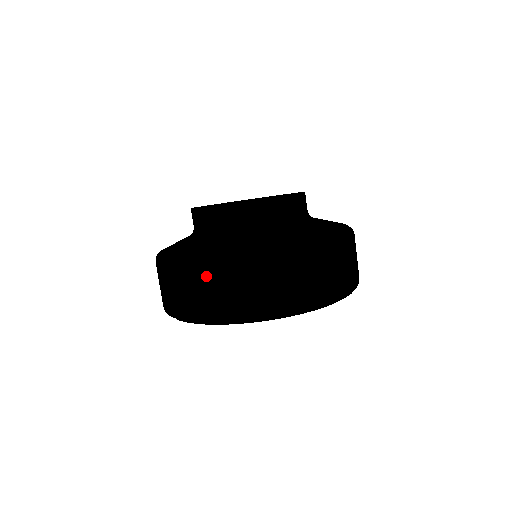
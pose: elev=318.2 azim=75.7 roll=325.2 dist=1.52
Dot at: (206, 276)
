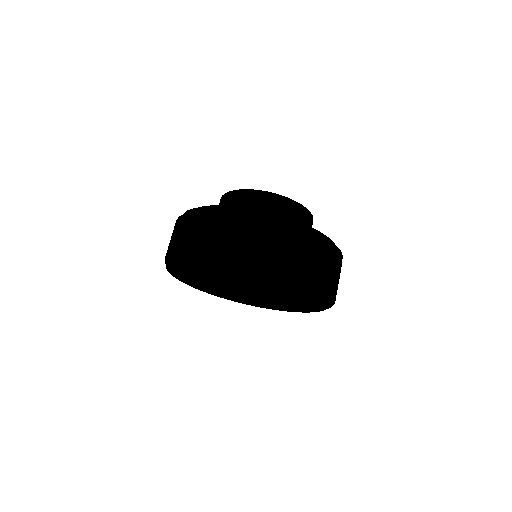
Dot at: (192, 224)
